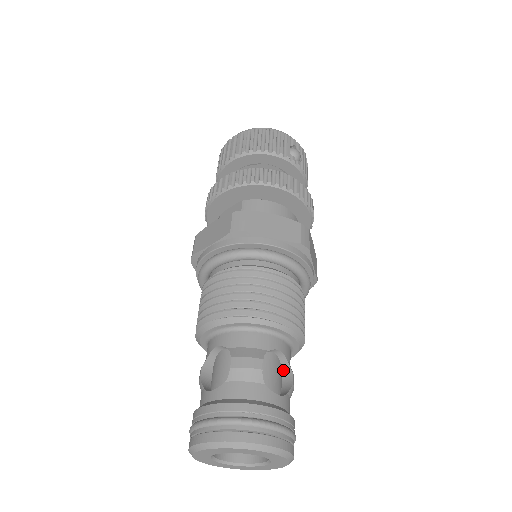
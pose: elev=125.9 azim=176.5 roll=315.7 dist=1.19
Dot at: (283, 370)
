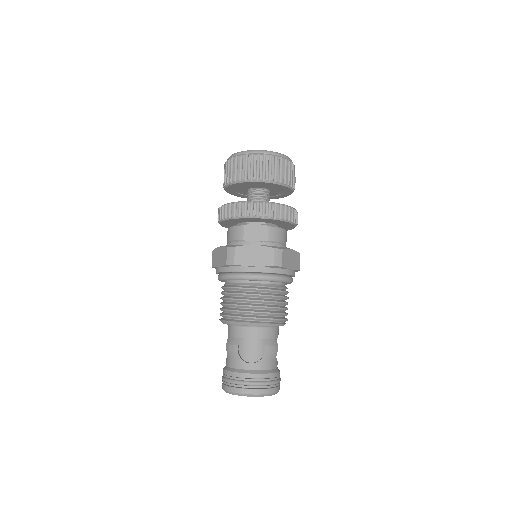
Dot at: occluded
